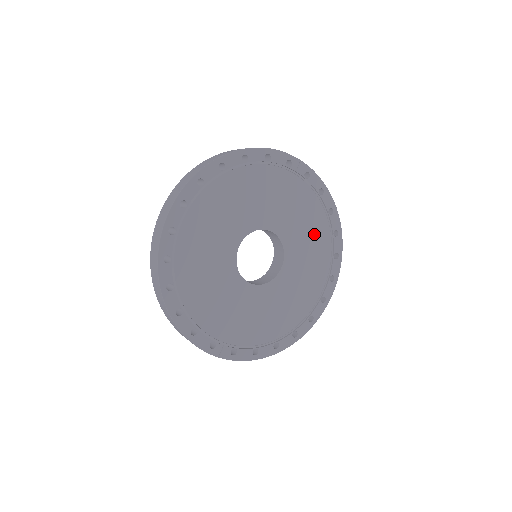
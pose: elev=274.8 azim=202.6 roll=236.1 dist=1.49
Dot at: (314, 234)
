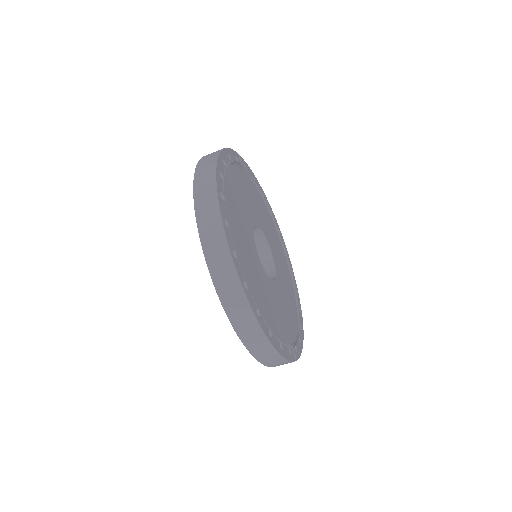
Dot at: (267, 218)
